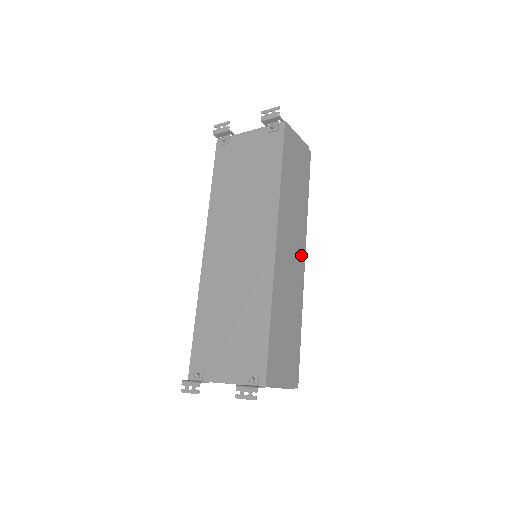
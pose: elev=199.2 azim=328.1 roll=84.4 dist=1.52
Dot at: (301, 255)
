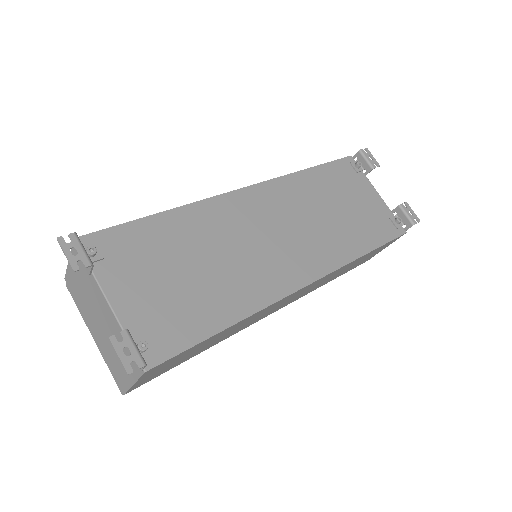
Dot at: (277, 310)
